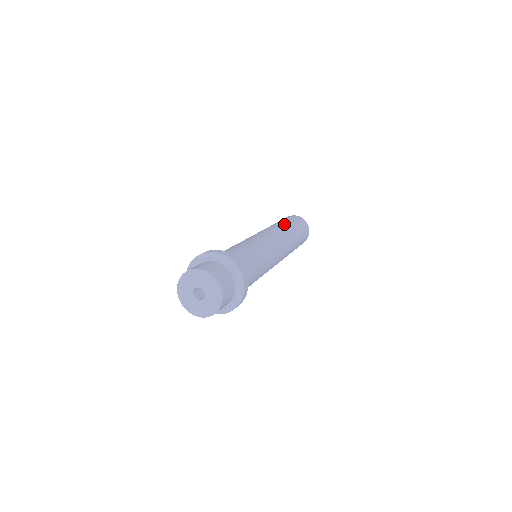
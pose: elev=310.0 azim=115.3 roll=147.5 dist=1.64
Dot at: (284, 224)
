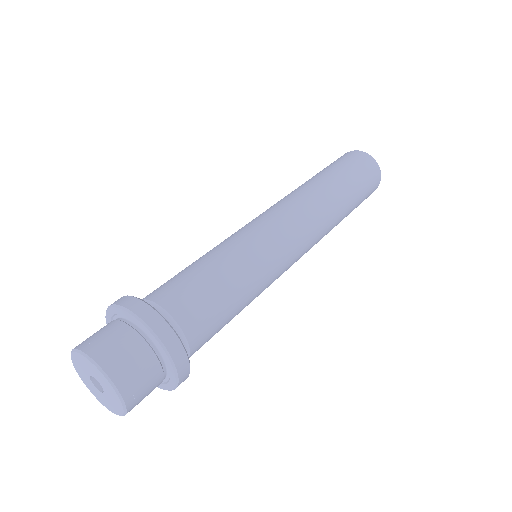
Dot at: (314, 179)
